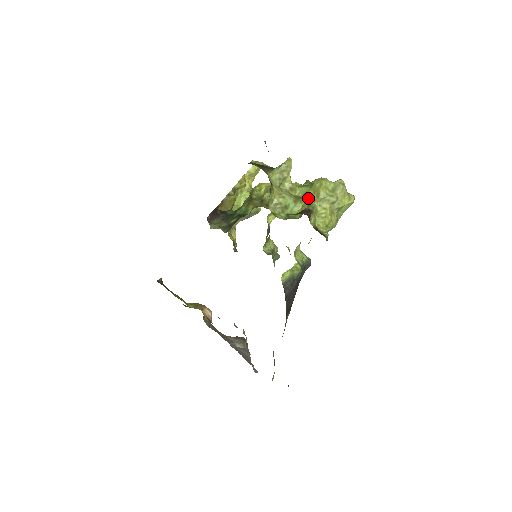
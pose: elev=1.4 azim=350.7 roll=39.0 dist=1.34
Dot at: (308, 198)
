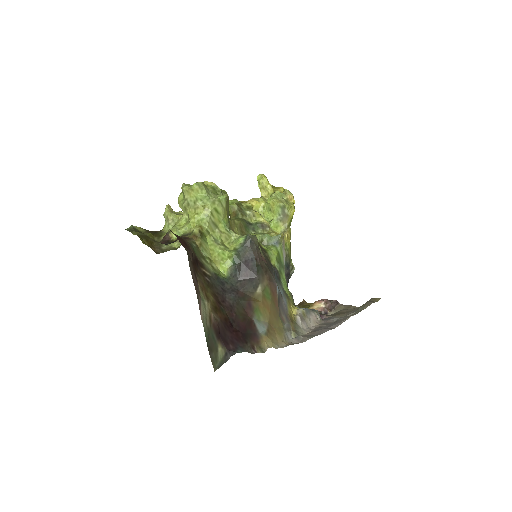
Dot at: occluded
